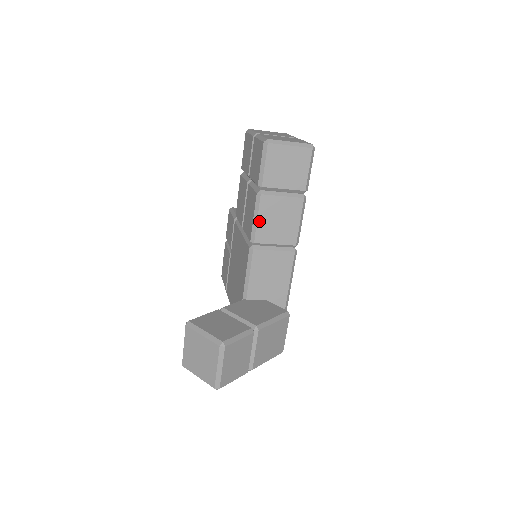
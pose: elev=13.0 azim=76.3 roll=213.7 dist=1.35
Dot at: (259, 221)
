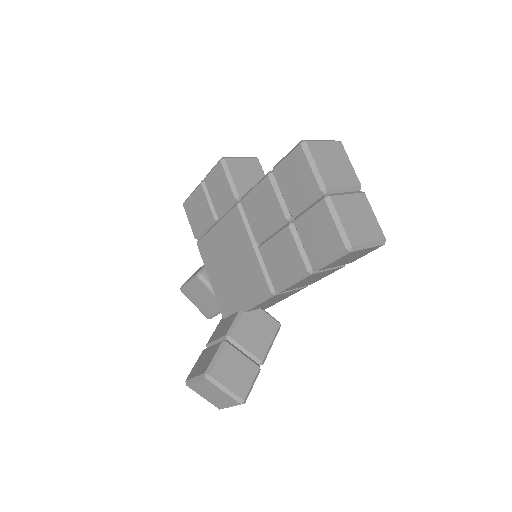
Dot at: (295, 284)
